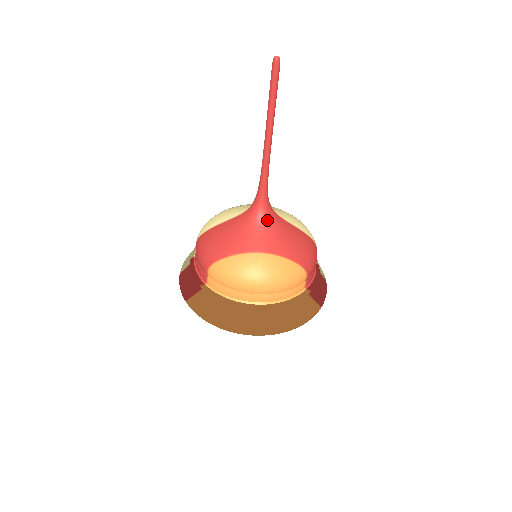
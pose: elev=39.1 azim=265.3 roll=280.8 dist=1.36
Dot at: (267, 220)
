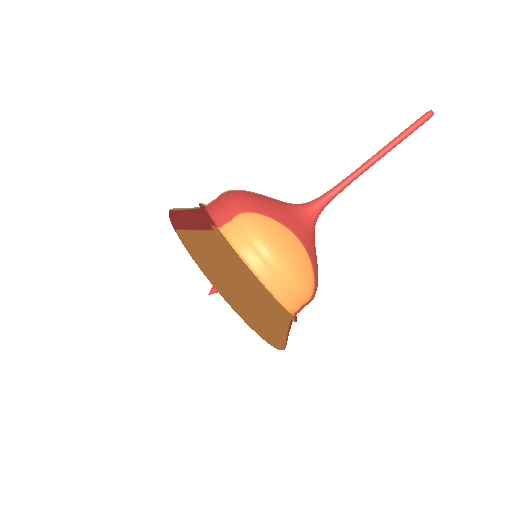
Dot at: (312, 224)
